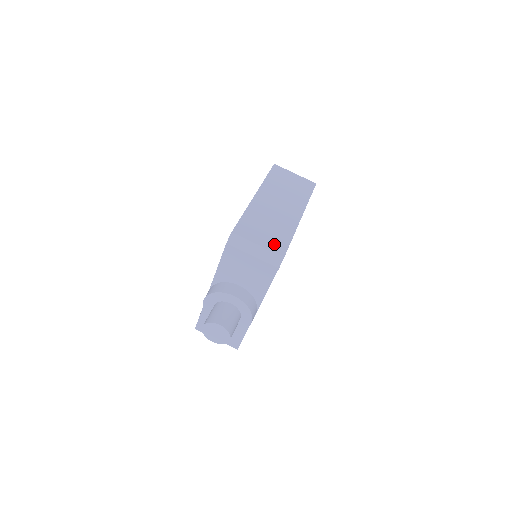
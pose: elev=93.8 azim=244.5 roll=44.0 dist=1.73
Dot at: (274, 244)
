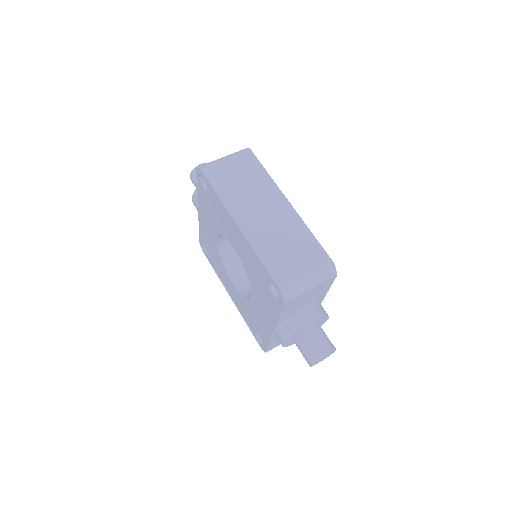
Dot at: (314, 260)
